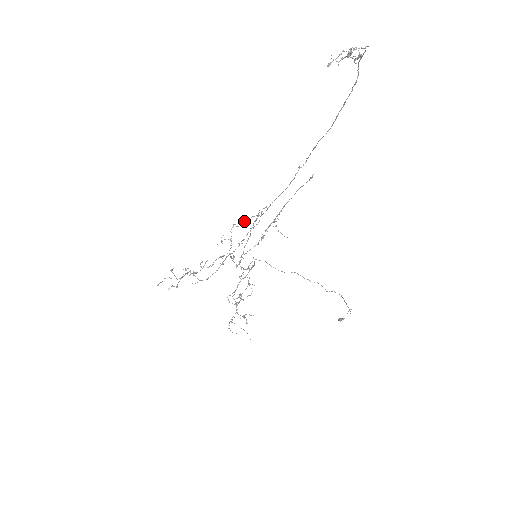
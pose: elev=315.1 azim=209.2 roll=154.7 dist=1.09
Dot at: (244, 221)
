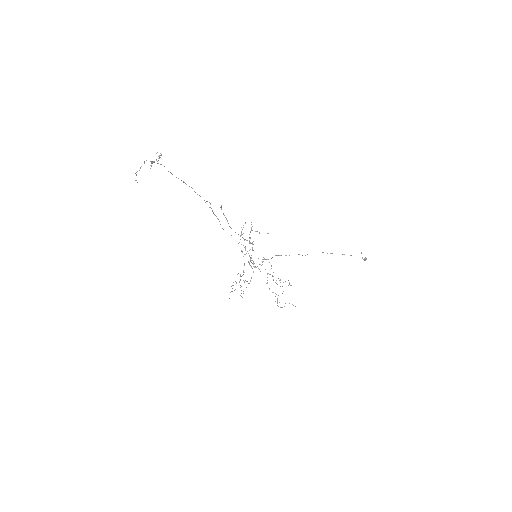
Dot at: occluded
